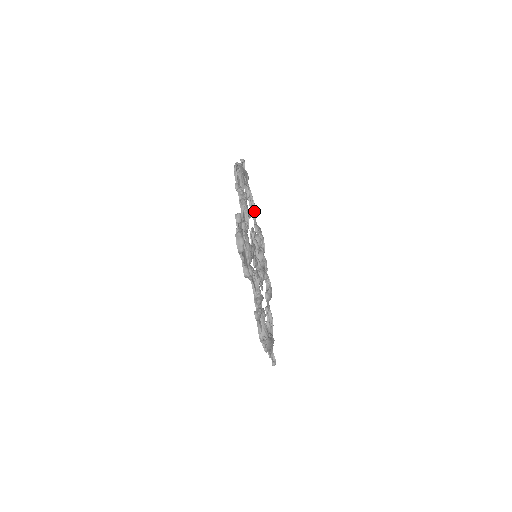
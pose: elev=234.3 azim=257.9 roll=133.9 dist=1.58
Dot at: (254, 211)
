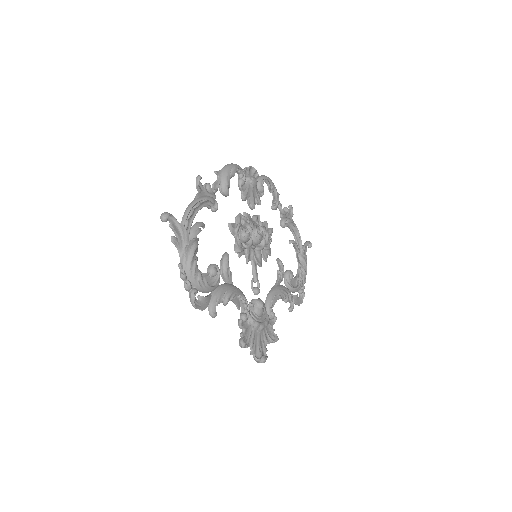
Dot at: (214, 202)
